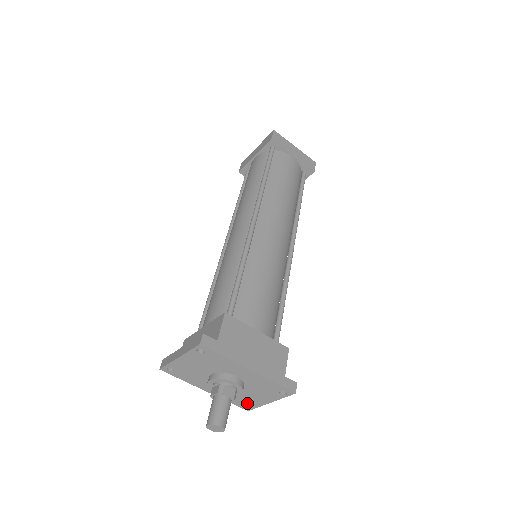
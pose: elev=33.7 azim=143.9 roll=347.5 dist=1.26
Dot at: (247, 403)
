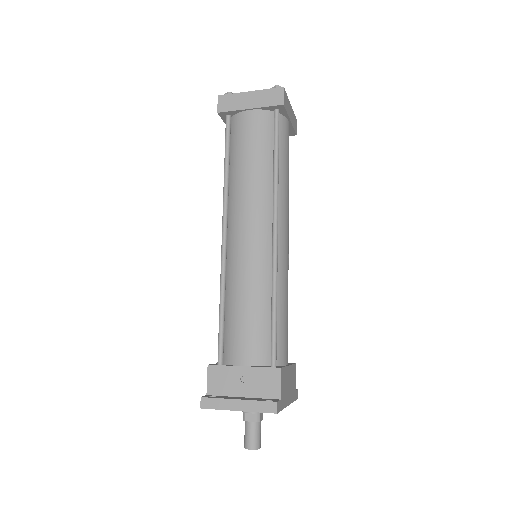
Dot at: occluded
